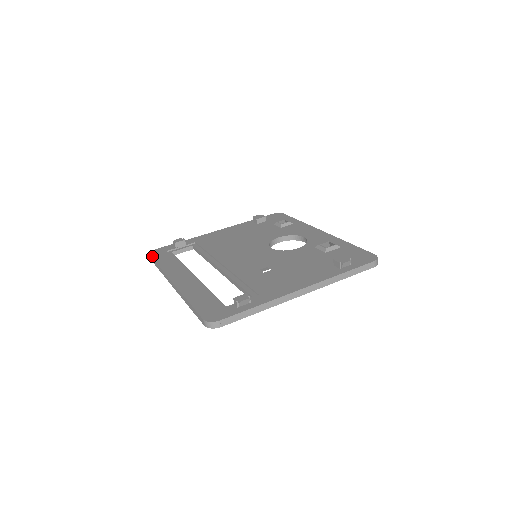
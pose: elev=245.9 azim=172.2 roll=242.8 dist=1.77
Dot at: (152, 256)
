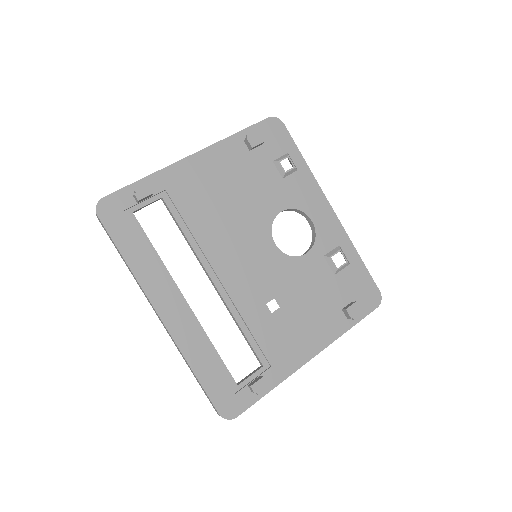
Dot at: (105, 225)
